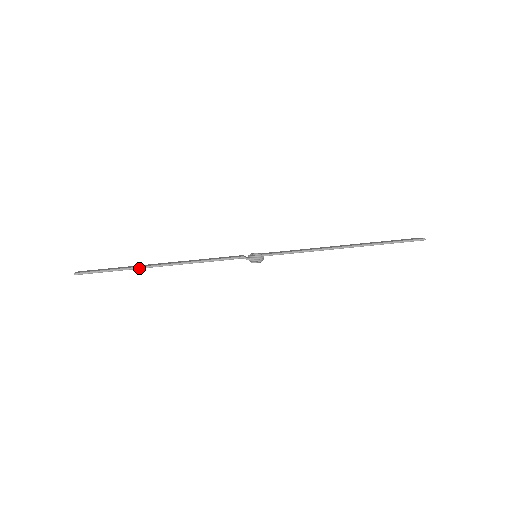
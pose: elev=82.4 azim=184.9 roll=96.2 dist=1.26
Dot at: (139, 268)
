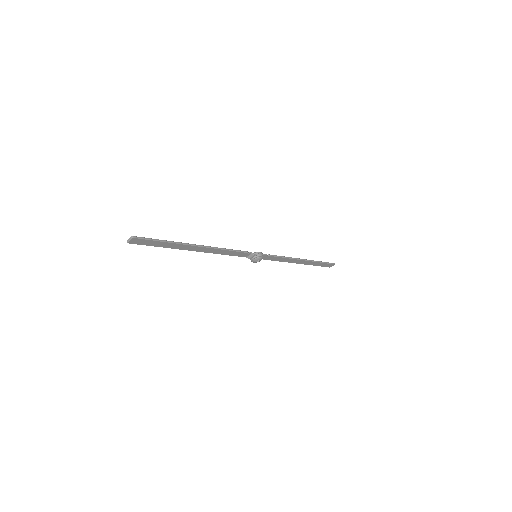
Dot at: (185, 244)
